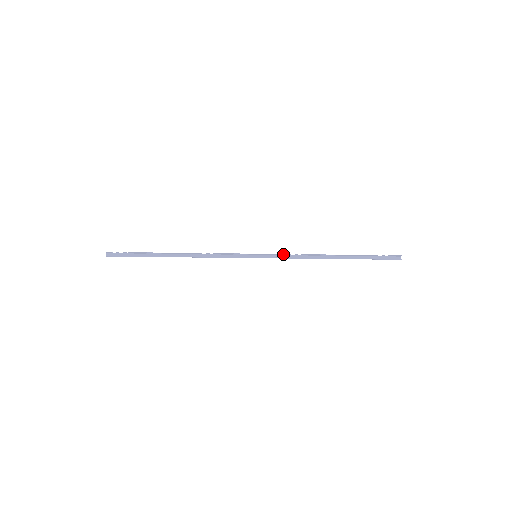
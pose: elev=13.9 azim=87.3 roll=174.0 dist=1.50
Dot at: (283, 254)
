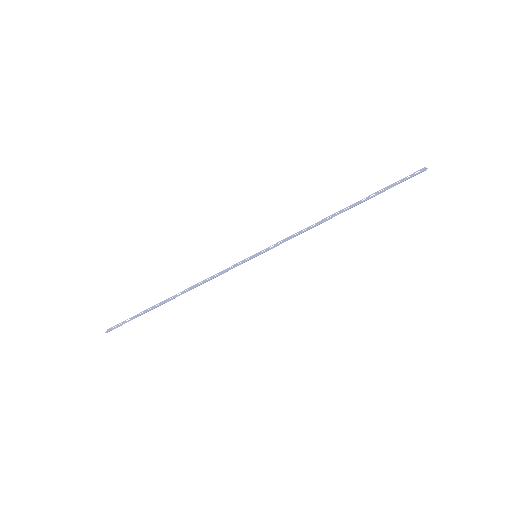
Dot at: (285, 240)
